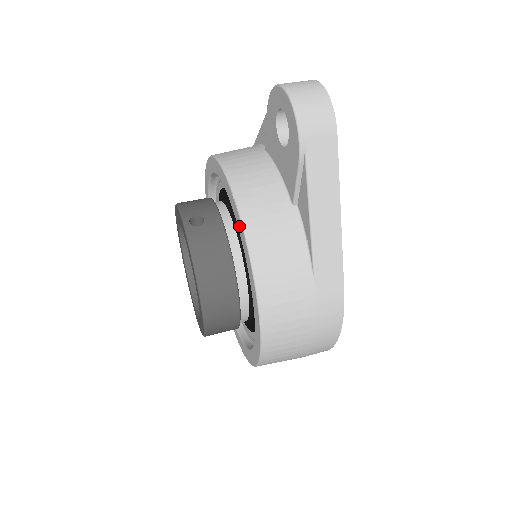
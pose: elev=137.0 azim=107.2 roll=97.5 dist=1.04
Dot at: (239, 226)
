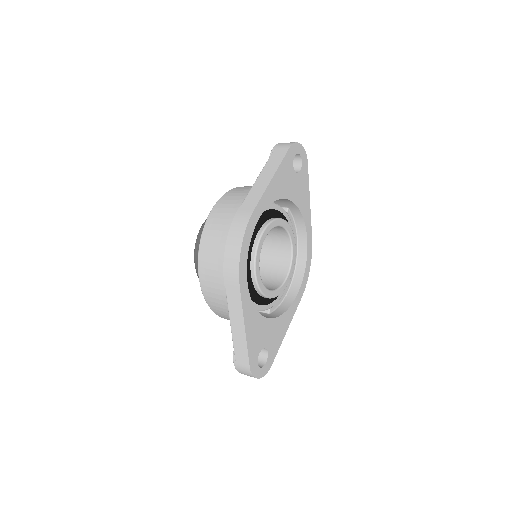
Dot at: occluded
